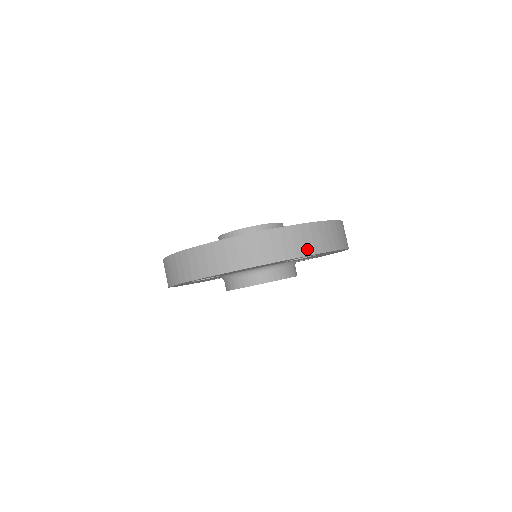
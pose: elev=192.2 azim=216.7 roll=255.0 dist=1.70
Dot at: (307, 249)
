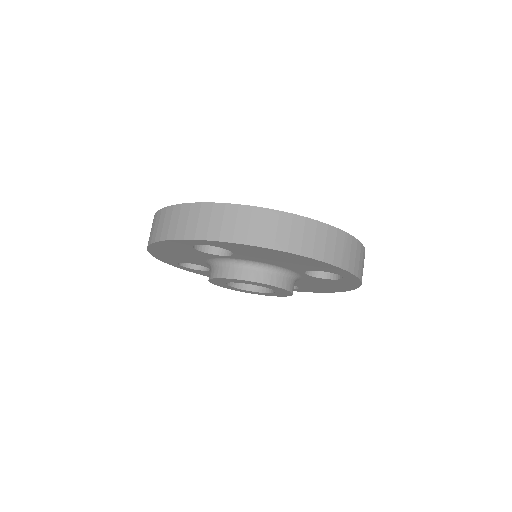
Dot at: (350, 265)
